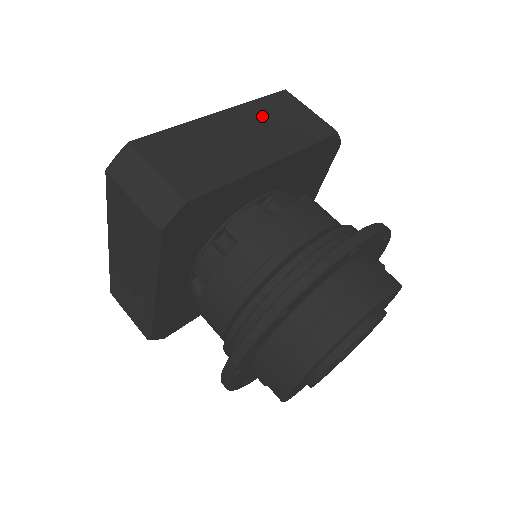
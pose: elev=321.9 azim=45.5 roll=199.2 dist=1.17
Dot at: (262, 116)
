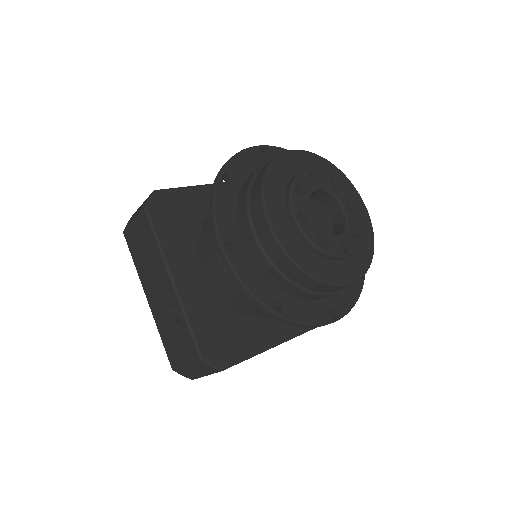
Dot at: occluded
